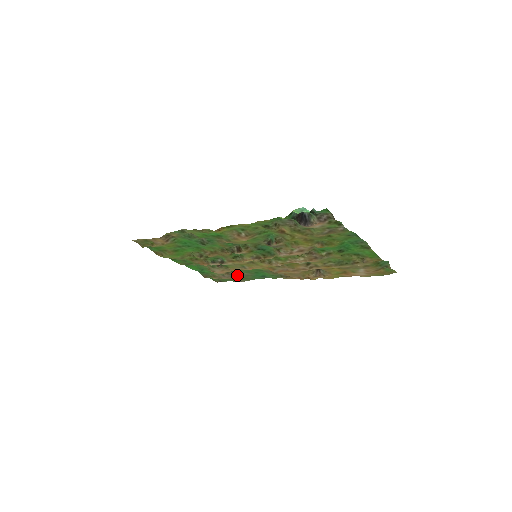
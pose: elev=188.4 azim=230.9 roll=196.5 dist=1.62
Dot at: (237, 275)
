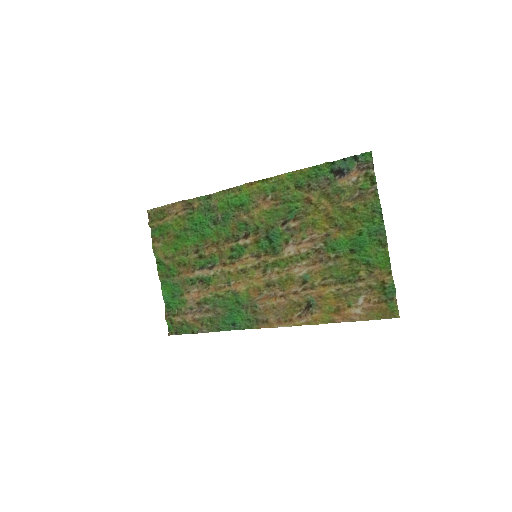
Dot at: (208, 309)
